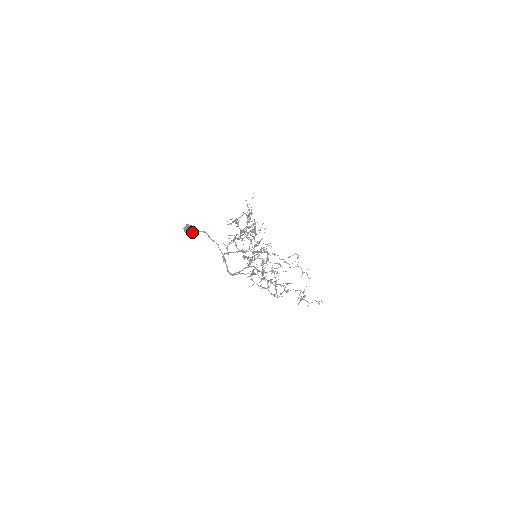
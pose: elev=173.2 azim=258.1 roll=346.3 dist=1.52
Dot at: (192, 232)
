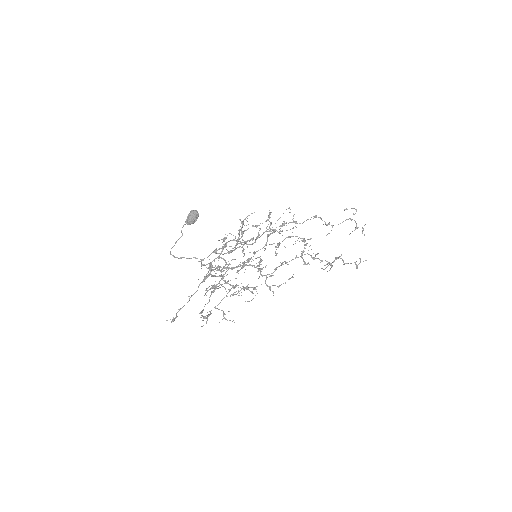
Dot at: occluded
